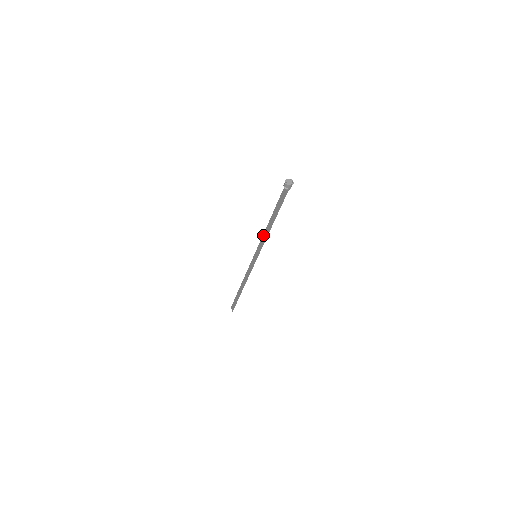
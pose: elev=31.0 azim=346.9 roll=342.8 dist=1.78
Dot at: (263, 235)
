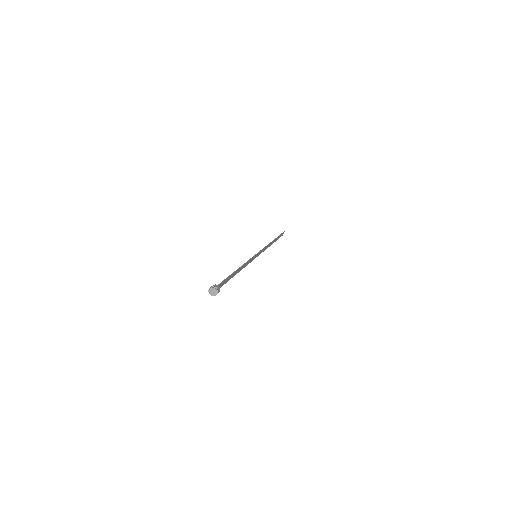
Dot at: (247, 261)
